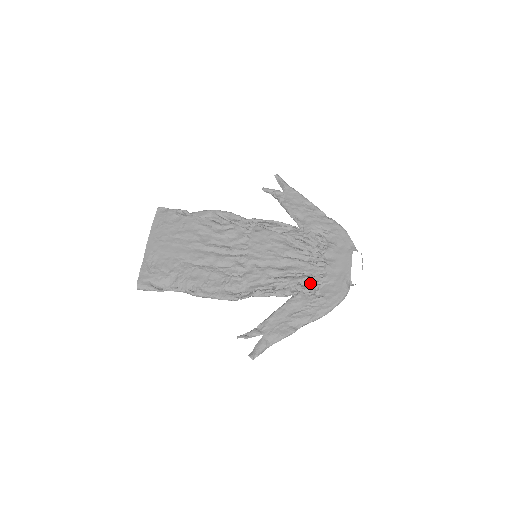
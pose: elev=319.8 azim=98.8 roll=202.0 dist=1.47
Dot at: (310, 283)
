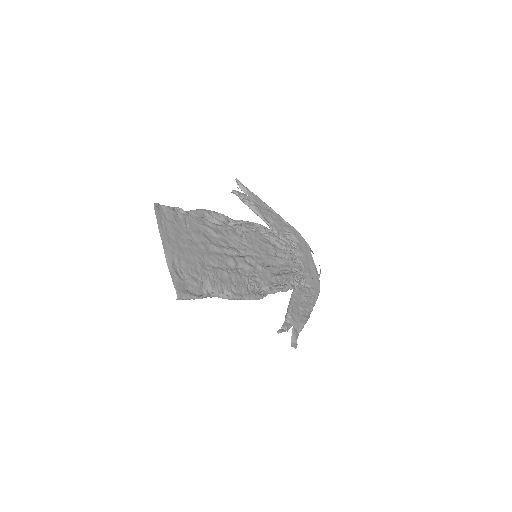
Dot at: (299, 277)
